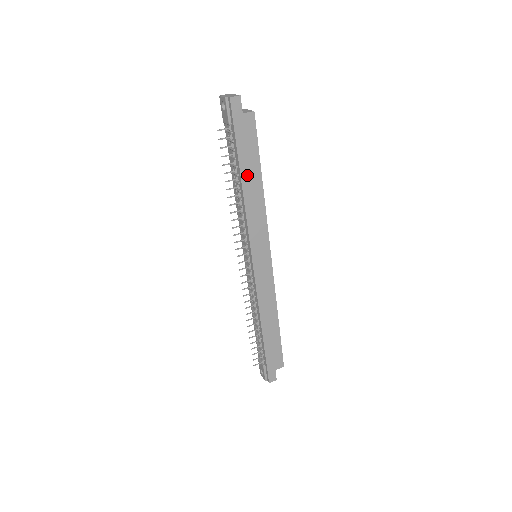
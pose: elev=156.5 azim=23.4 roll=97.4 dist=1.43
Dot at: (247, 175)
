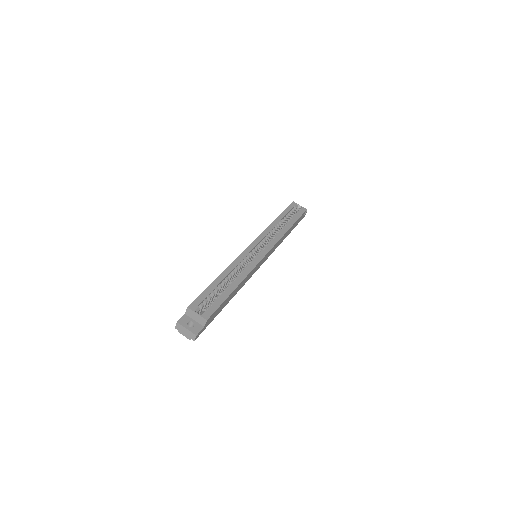
Dot at: (229, 300)
